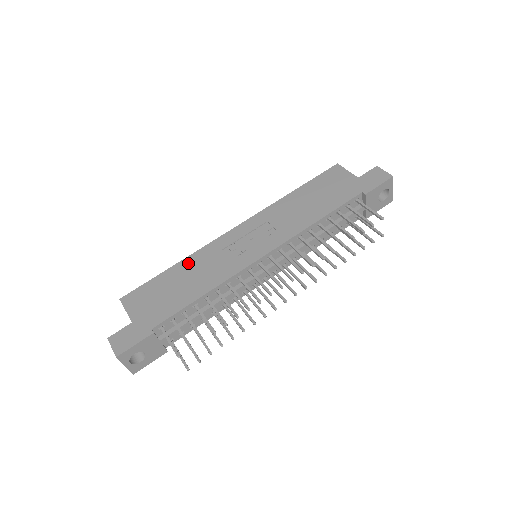
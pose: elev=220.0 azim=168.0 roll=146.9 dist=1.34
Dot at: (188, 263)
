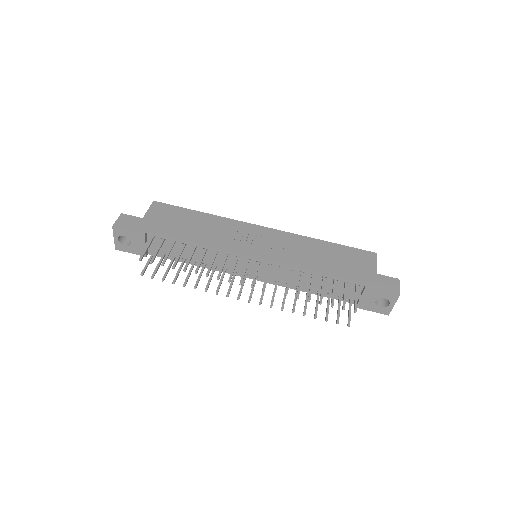
Dot at: (211, 219)
